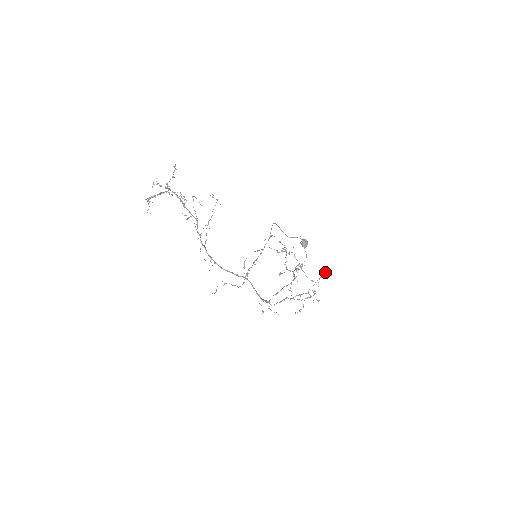
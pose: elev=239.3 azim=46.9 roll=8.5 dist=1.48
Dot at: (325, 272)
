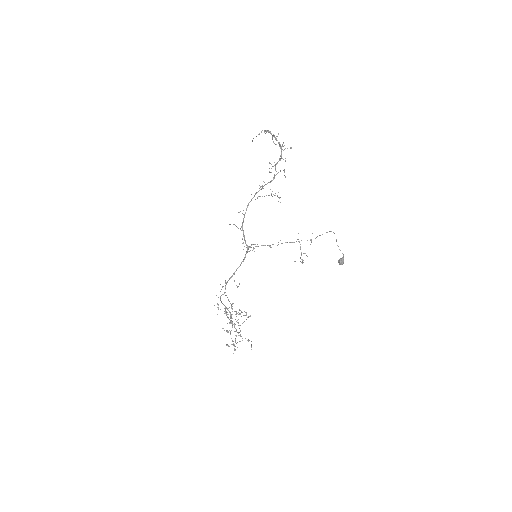
Dot at: occluded
